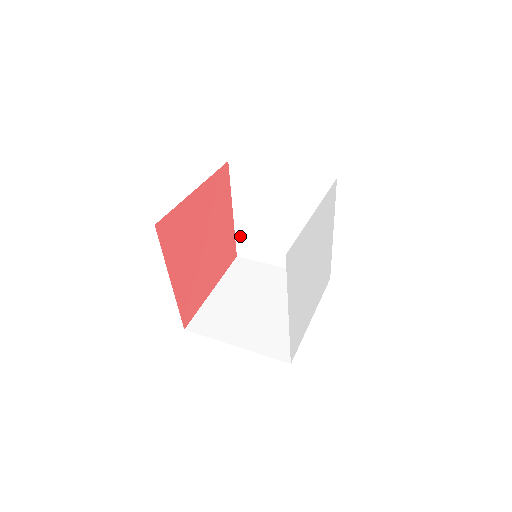
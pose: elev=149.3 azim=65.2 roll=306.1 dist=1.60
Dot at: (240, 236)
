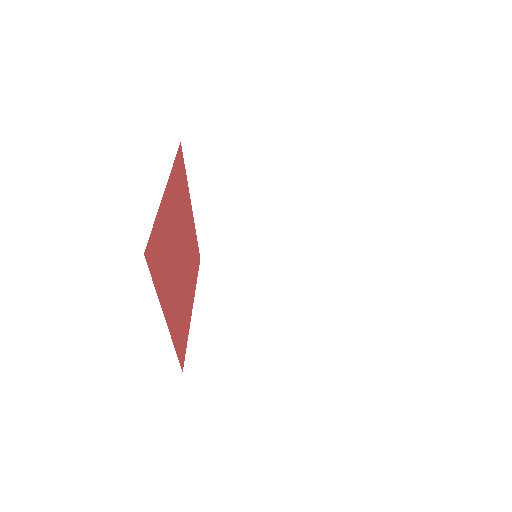
Dot at: (203, 233)
